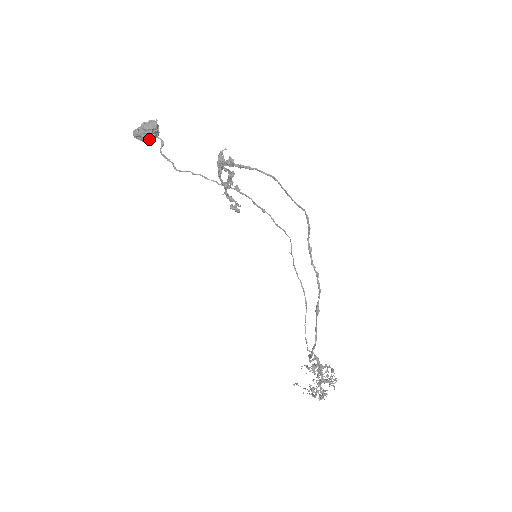
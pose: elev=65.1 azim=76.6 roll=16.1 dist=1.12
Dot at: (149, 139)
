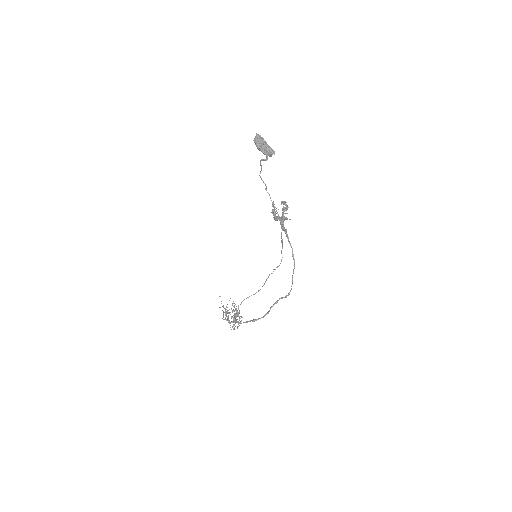
Dot at: occluded
